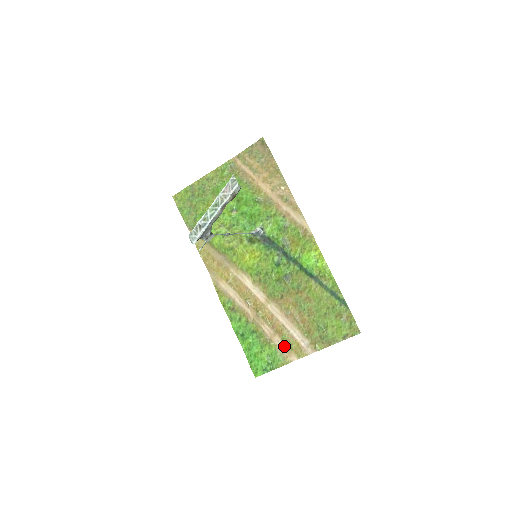
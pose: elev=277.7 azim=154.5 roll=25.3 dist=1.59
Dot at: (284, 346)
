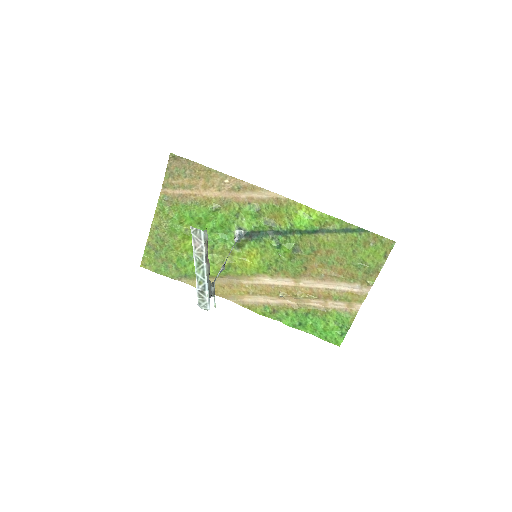
Dot at: (341, 304)
